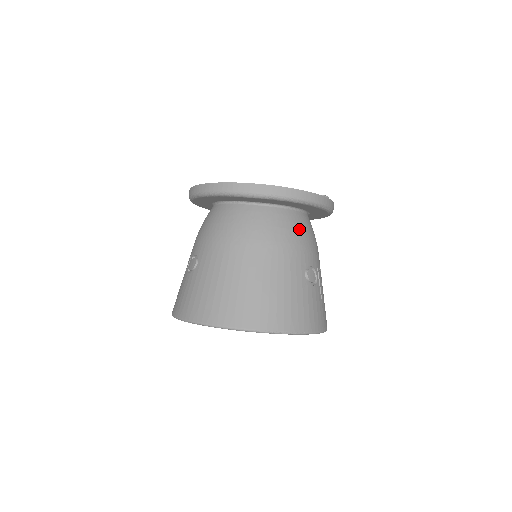
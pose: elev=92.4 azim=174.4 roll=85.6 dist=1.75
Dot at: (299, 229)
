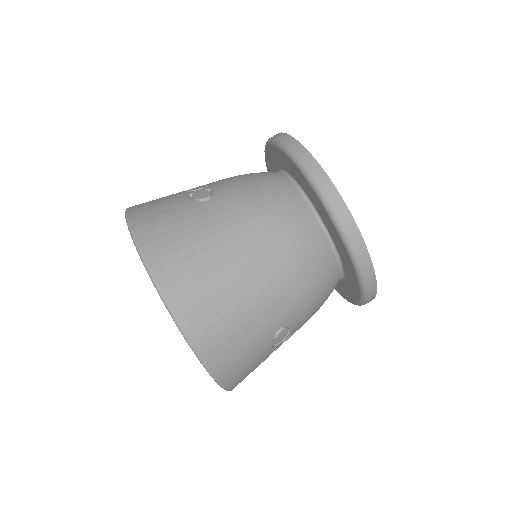
Dot at: (323, 287)
